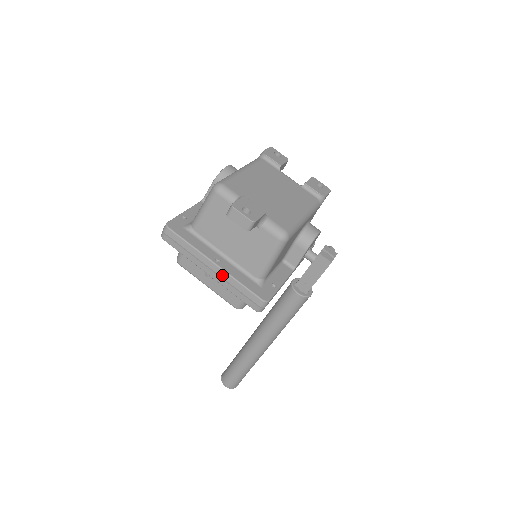
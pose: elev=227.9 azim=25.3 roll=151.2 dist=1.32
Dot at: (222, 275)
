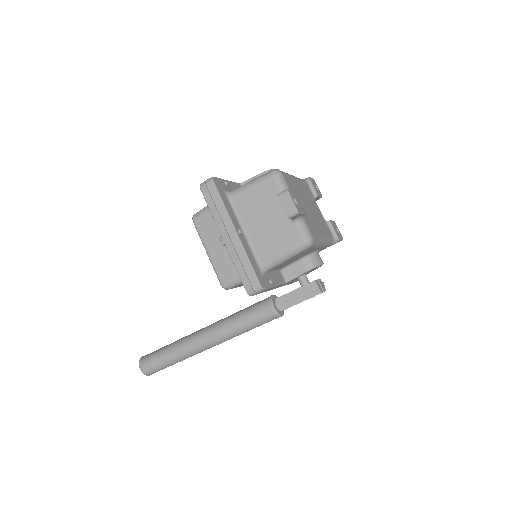
Dot at: (237, 245)
